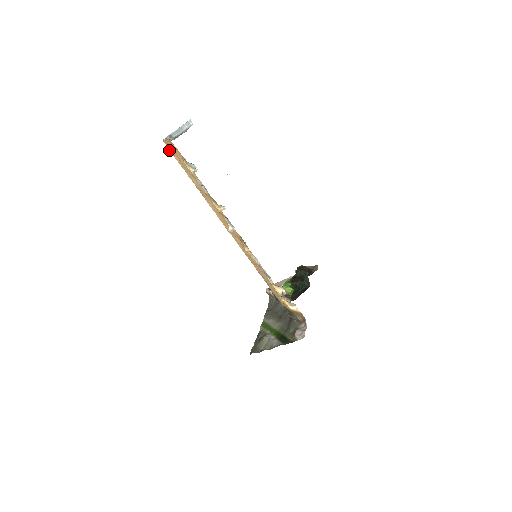
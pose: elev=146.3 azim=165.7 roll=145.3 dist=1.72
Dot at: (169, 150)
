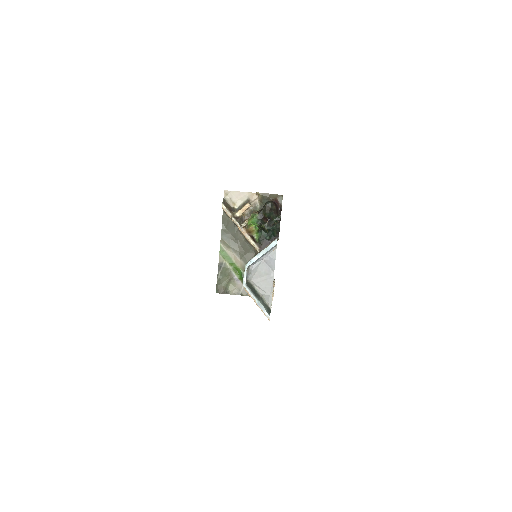
Dot at: occluded
